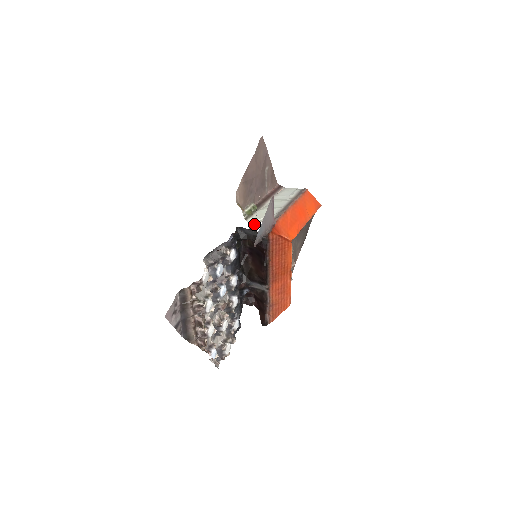
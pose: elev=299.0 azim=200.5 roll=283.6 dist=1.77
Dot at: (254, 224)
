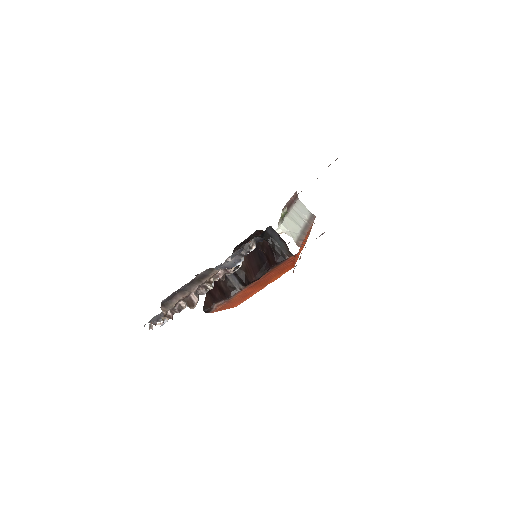
Dot at: (280, 231)
